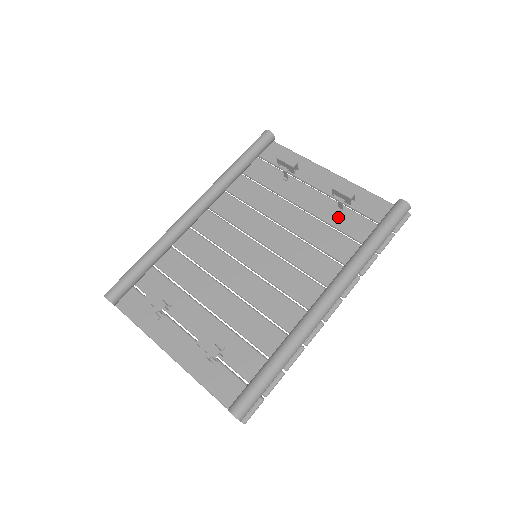
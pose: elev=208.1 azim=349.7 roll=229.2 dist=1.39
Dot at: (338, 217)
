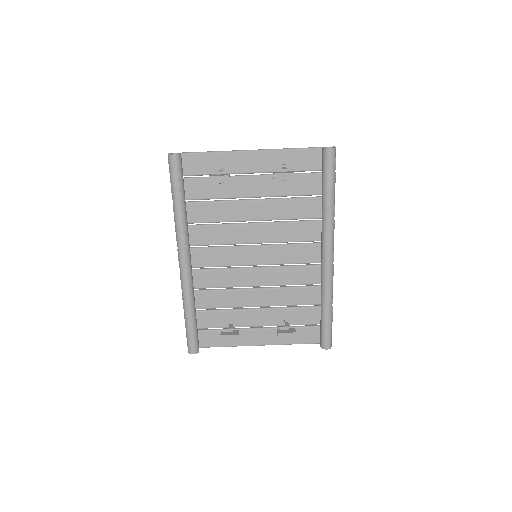
Dot at: (287, 187)
